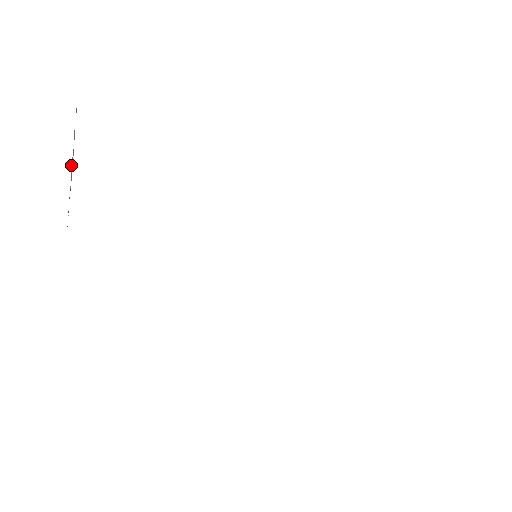
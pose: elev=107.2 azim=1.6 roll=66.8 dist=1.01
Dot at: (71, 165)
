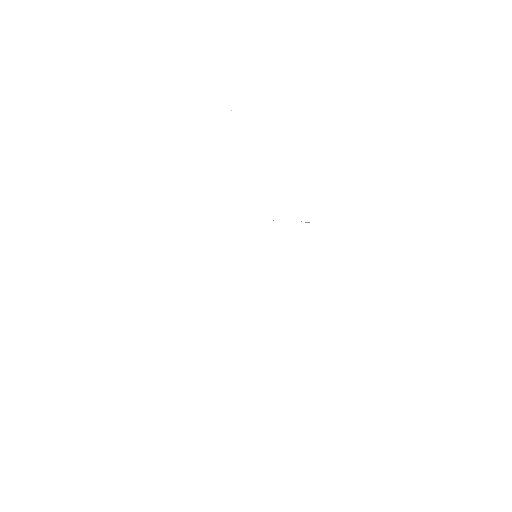
Dot at: occluded
